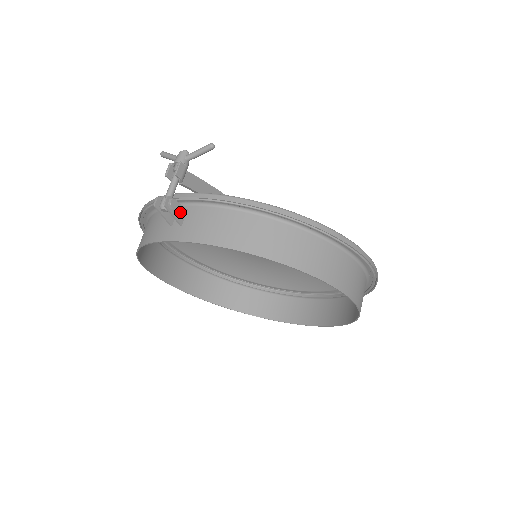
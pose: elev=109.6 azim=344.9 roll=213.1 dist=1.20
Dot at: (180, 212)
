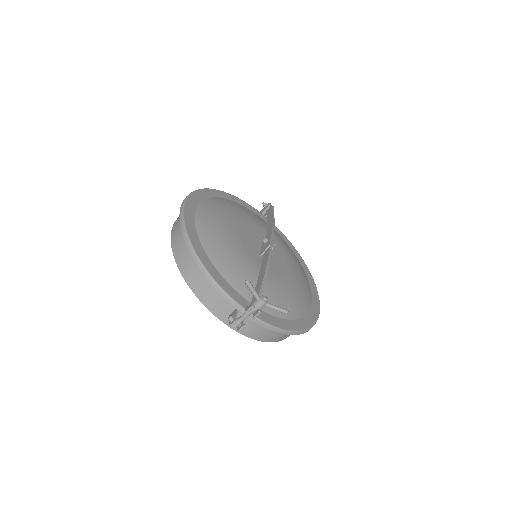
Dot at: occluded
